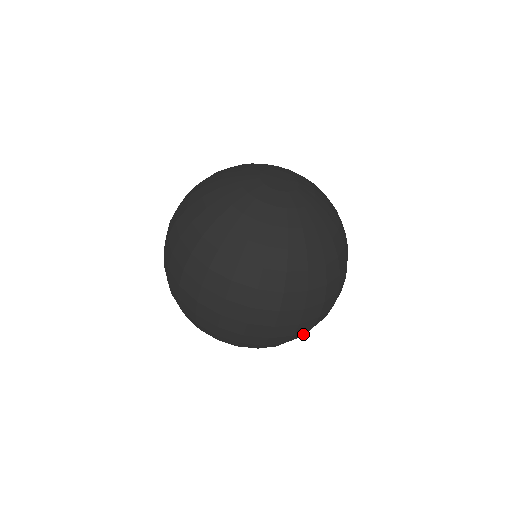
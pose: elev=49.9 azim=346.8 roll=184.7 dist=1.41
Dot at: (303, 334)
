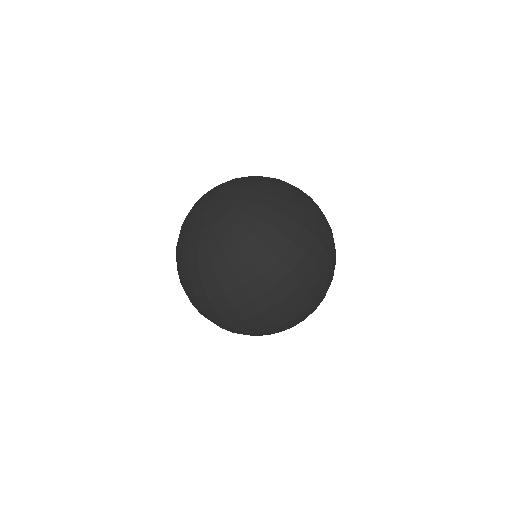
Dot at: (331, 267)
